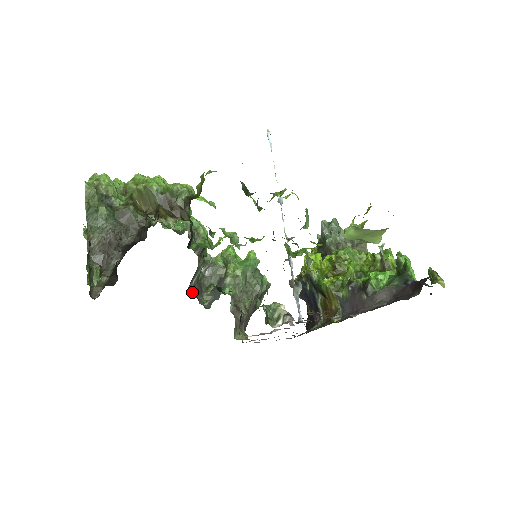
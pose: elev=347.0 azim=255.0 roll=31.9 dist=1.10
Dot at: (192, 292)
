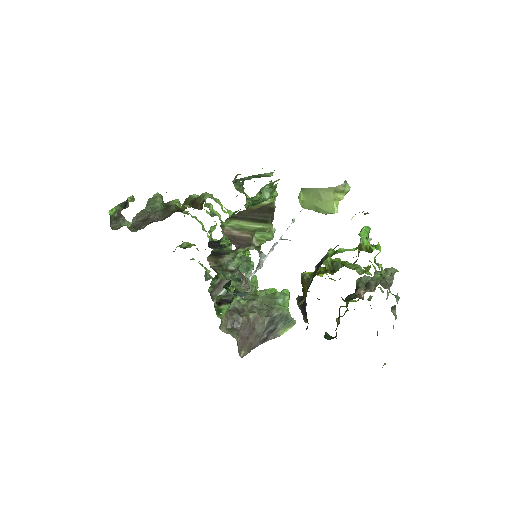
Dot at: occluded
